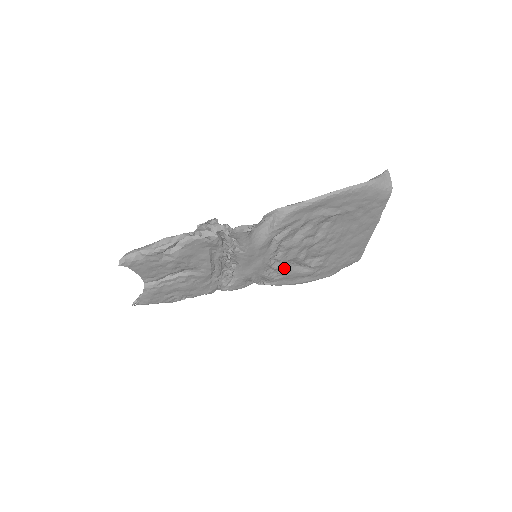
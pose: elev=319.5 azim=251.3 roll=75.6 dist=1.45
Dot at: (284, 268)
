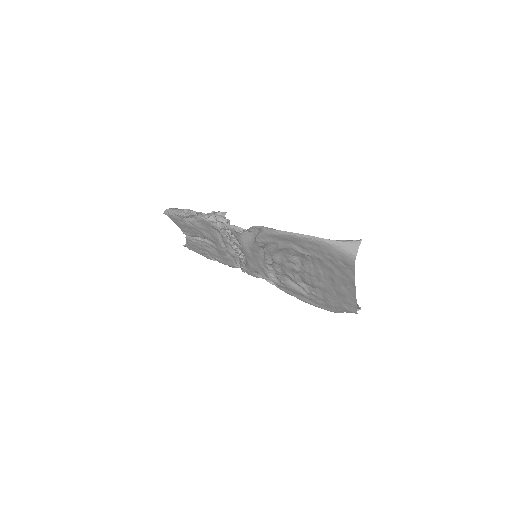
Dot at: (283, 279)
